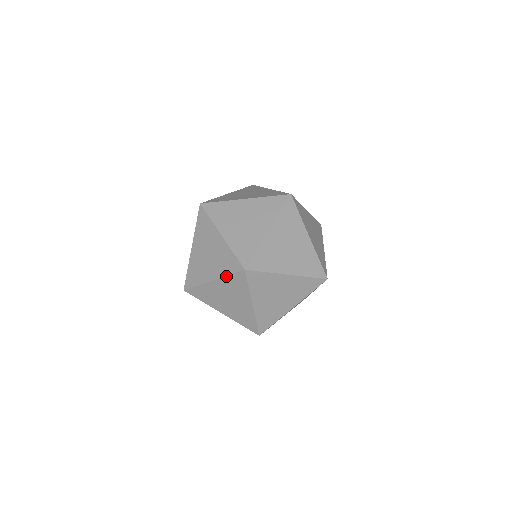
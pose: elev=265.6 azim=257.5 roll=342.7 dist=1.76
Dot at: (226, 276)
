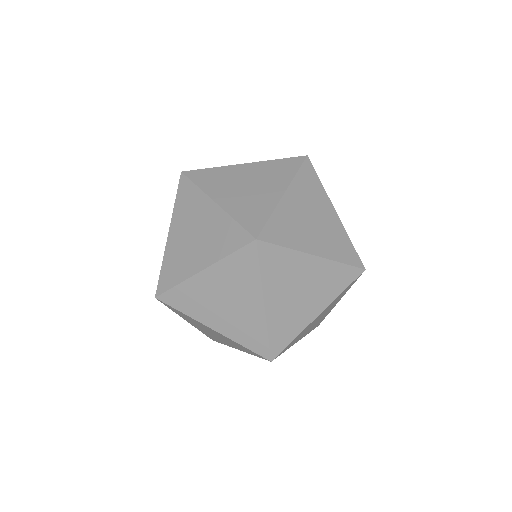
Dot at: (174, 206)
